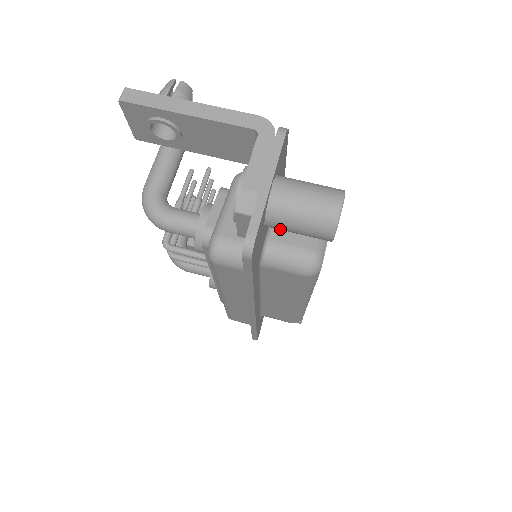
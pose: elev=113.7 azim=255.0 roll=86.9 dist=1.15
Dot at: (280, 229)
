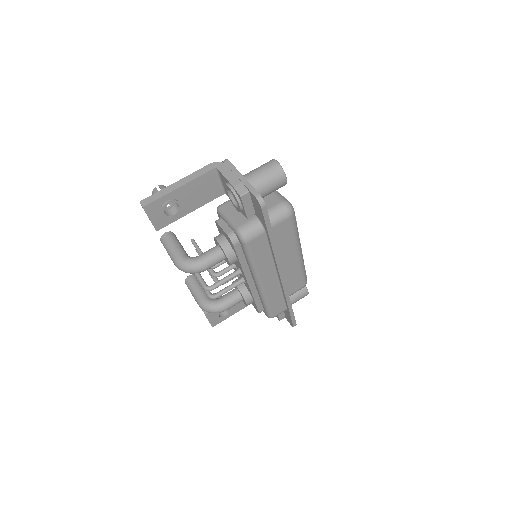
Dot at: (262, 196)
